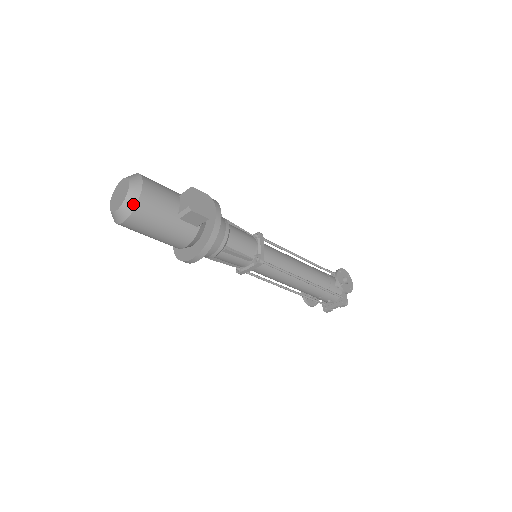
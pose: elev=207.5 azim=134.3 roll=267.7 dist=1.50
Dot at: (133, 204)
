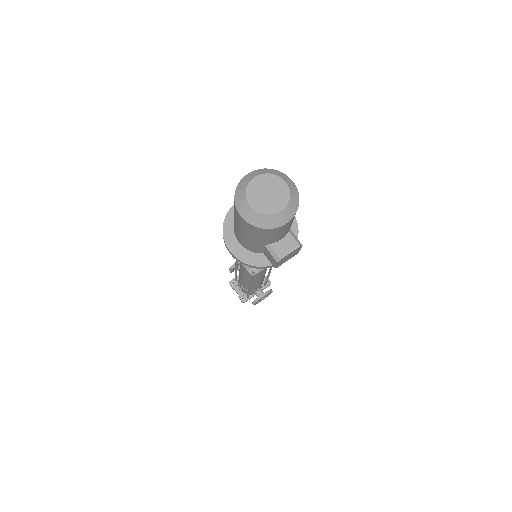
Dot at: (263, 225)
